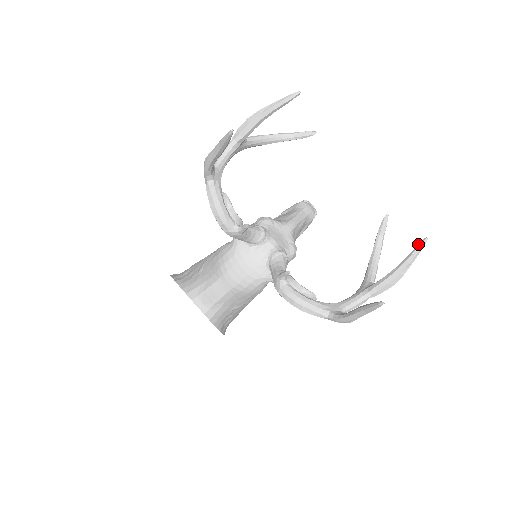
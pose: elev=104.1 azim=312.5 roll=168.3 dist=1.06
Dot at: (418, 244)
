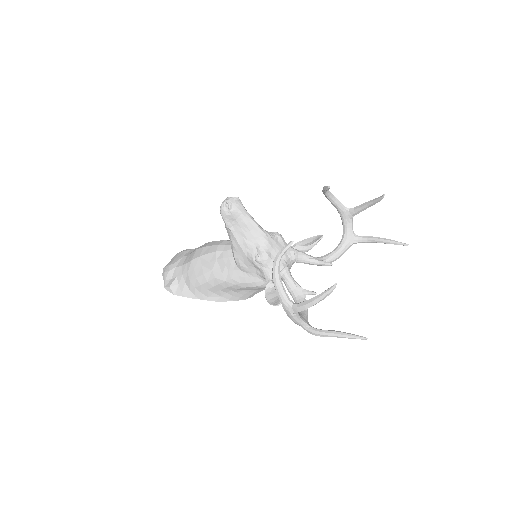
Dot at: (381, 199)
